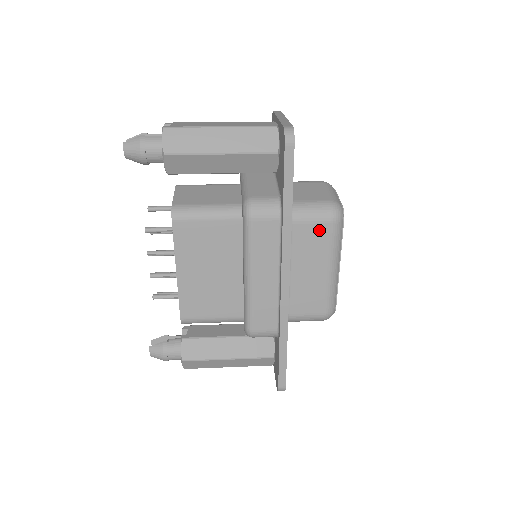
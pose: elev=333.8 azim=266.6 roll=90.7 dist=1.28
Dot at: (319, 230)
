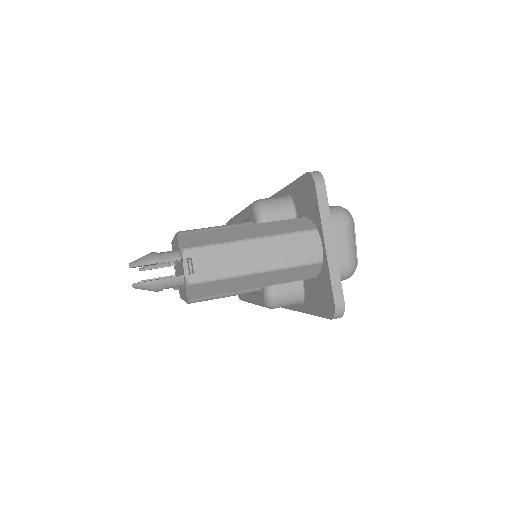
Dot at: occluded
